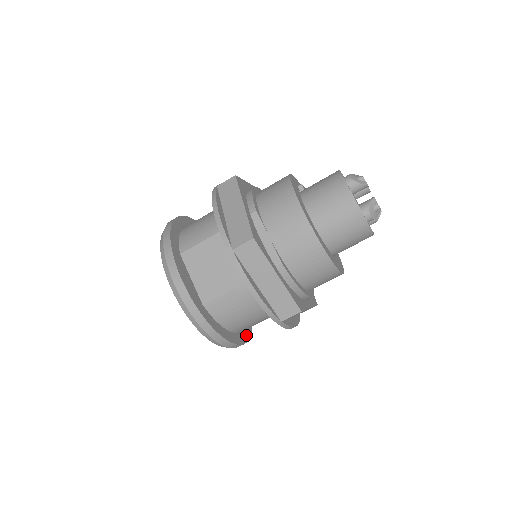
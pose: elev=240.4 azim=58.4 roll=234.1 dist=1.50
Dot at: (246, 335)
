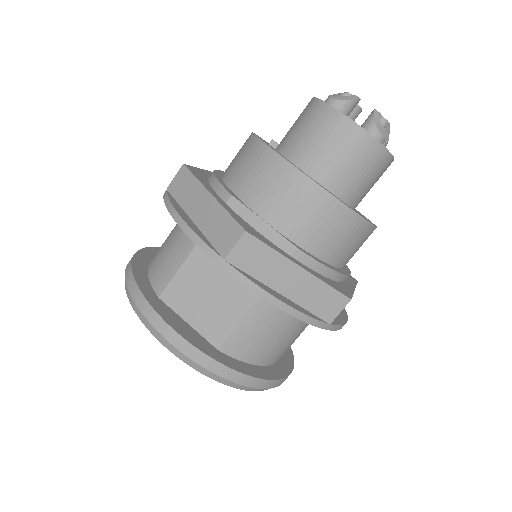
Dot at: (288, 359)
